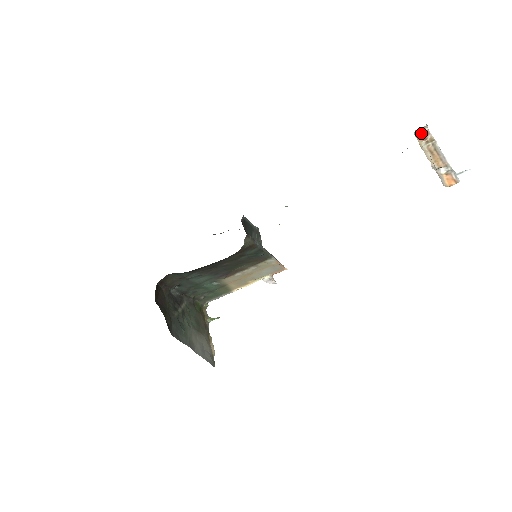
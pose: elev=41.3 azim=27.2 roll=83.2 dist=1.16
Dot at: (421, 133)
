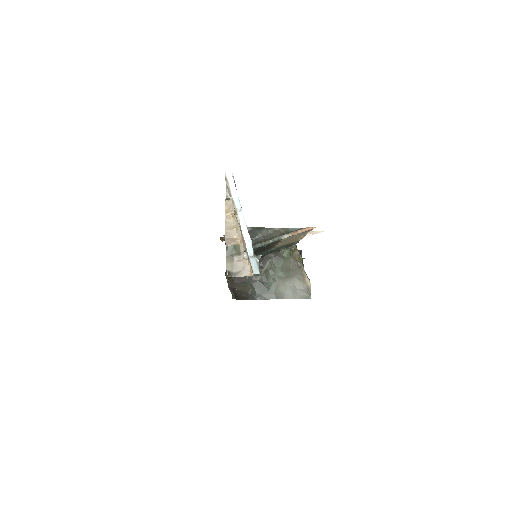
Dot at: (232, 200)
